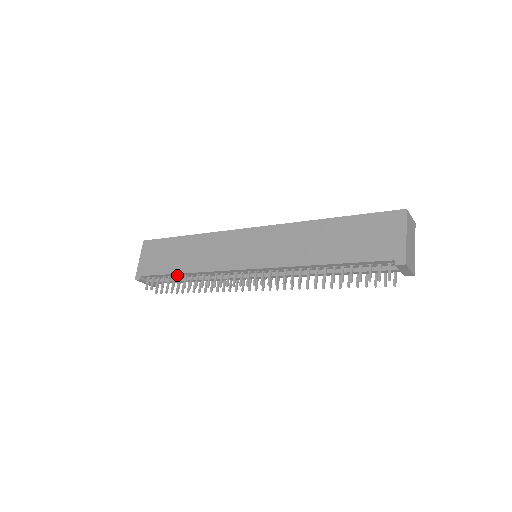
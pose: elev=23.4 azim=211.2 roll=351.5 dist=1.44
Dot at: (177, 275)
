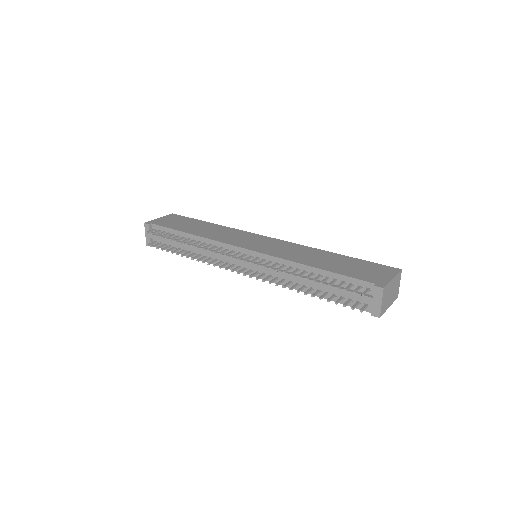
Dot at: (182, 235)
